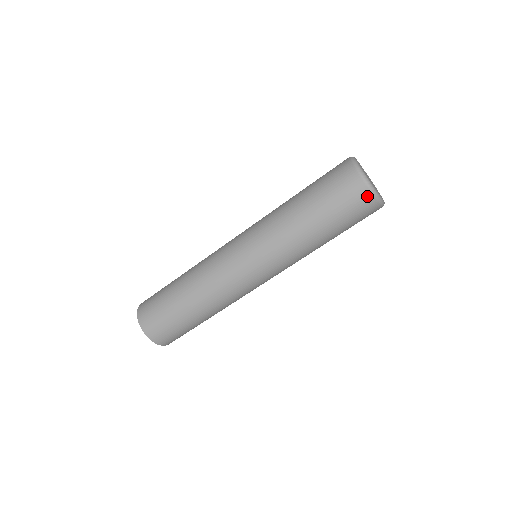
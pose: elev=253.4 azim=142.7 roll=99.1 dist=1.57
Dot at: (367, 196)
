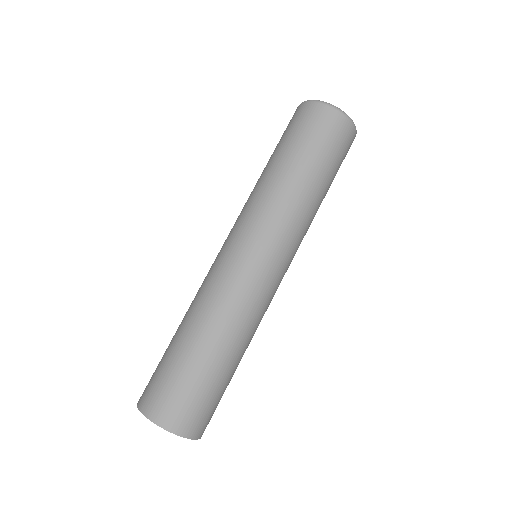
Dot at: (342, 120)
